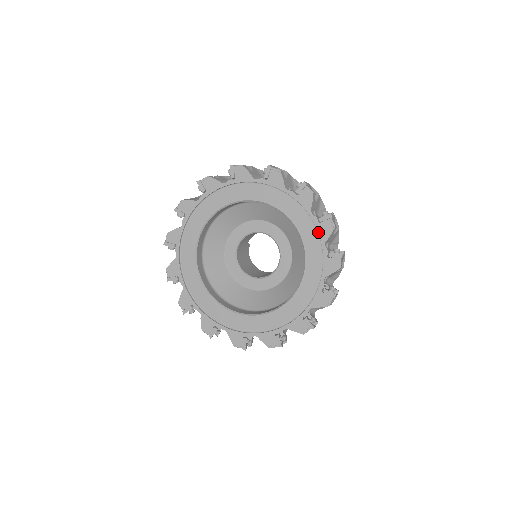
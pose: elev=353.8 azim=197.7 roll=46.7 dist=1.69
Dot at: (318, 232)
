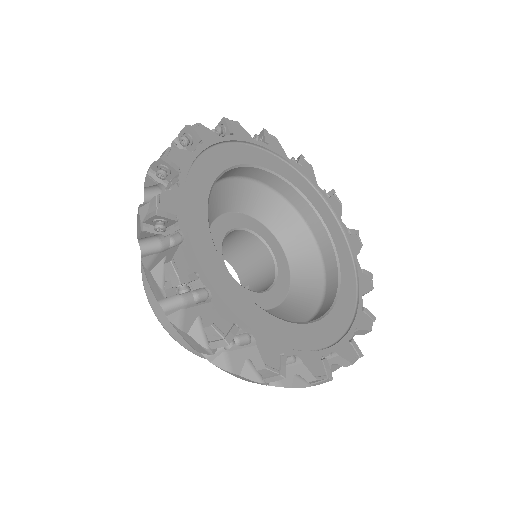
Dot at: (332, 207)
